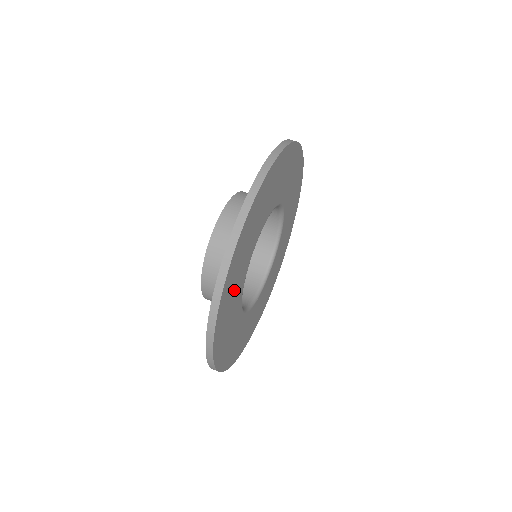
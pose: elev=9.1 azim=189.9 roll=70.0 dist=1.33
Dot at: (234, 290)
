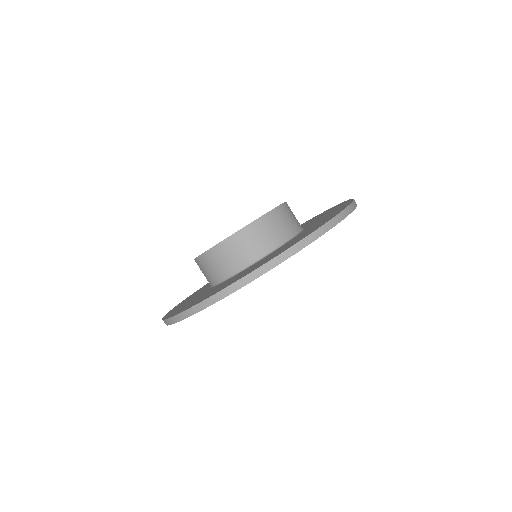
Dot at: occluded
